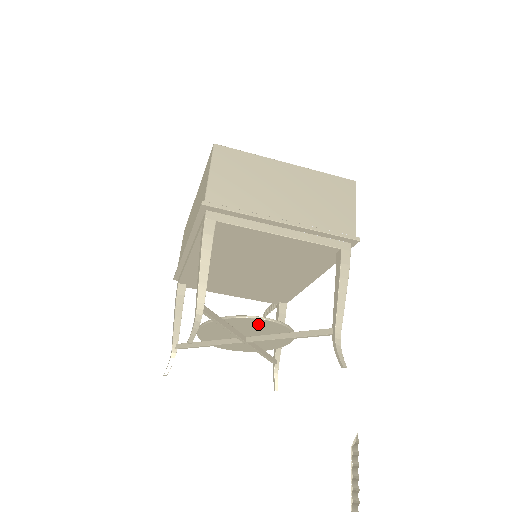
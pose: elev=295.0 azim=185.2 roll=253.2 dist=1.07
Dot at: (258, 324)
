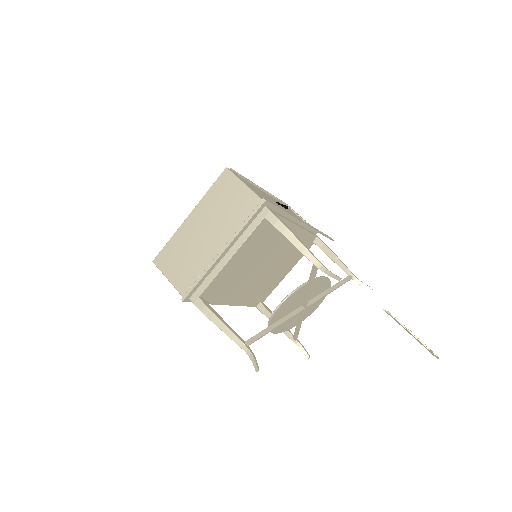
Dot at: (286, 306)
